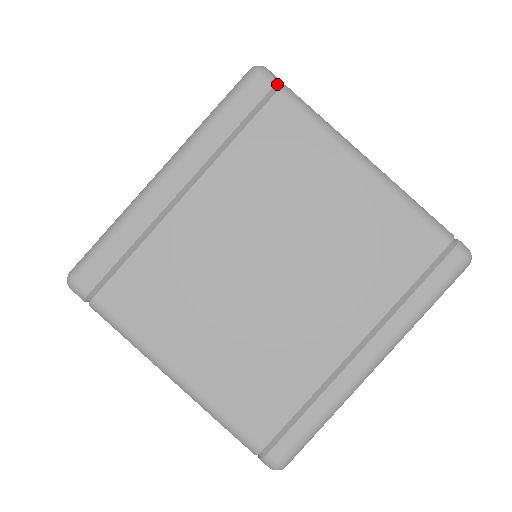
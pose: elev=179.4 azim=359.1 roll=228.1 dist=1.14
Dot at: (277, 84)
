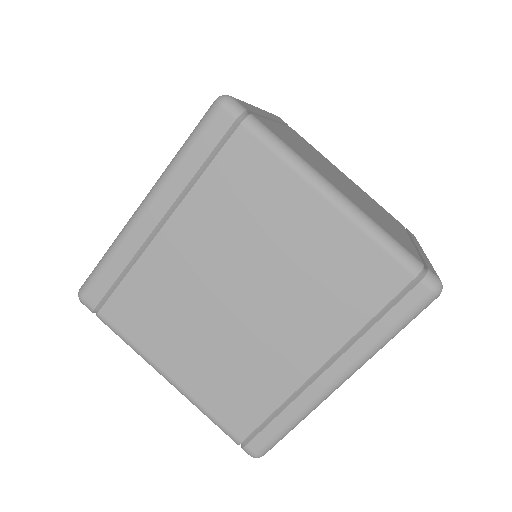
Dot at: (240, 116)
